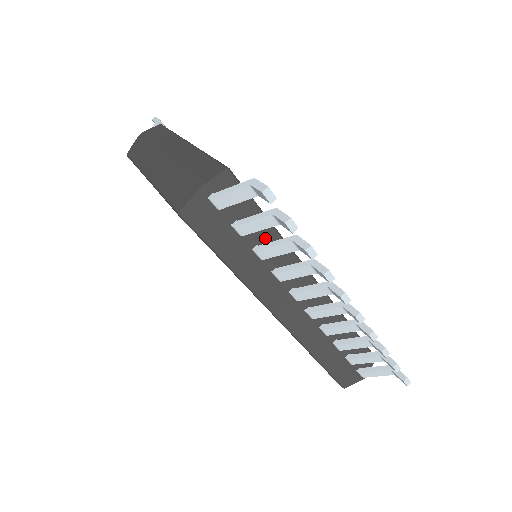
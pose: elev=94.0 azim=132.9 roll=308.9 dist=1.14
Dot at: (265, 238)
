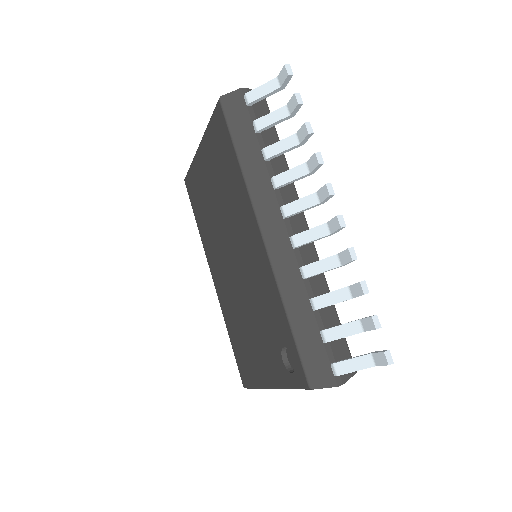
Dot at: occluded
